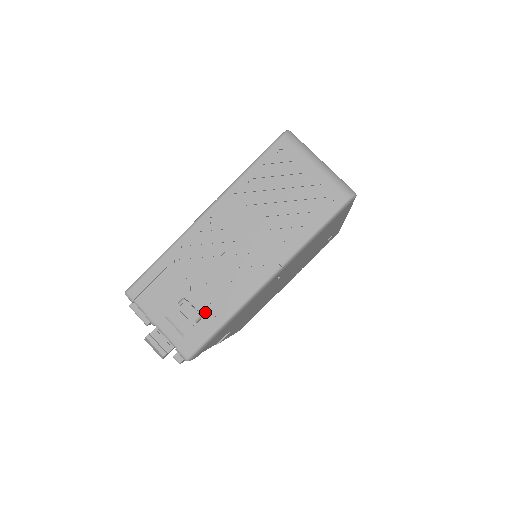
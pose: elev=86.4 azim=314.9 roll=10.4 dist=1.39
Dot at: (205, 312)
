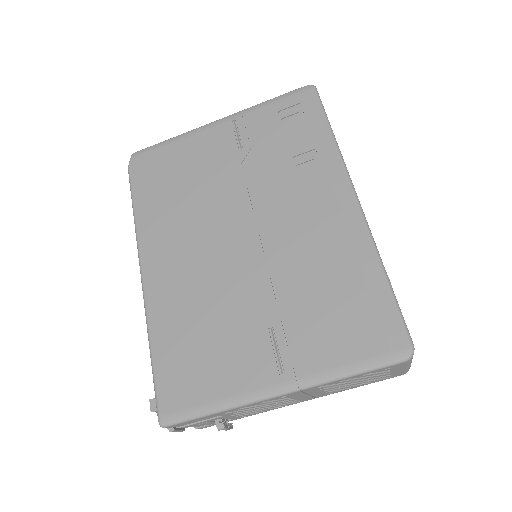
Dot at: (234, 418)
